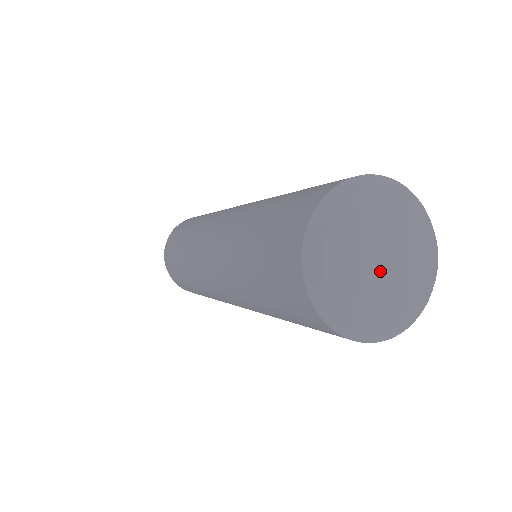
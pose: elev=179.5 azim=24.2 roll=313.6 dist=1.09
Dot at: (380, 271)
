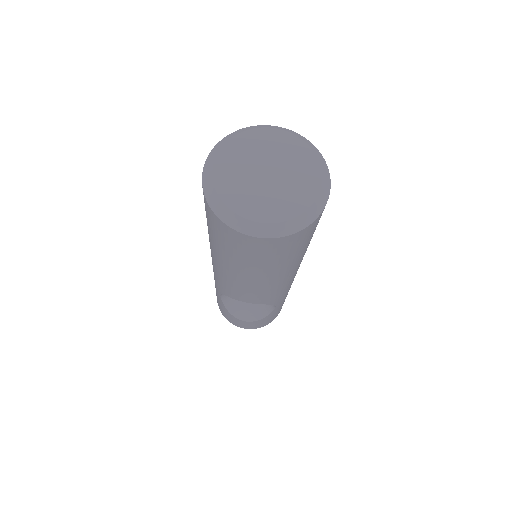
Dot at: (258, 175)
